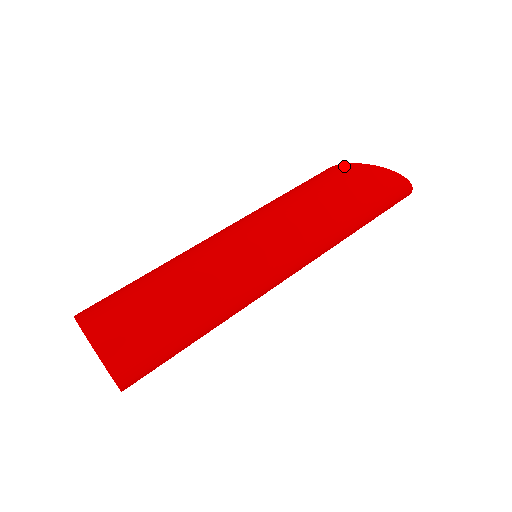
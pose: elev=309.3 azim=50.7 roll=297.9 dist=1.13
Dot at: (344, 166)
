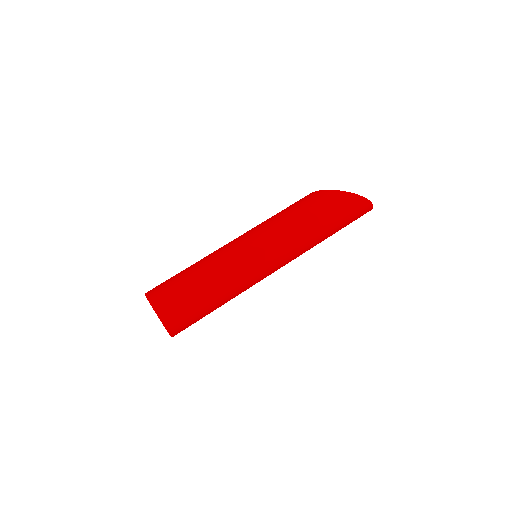
Dot at: (316, 193)
